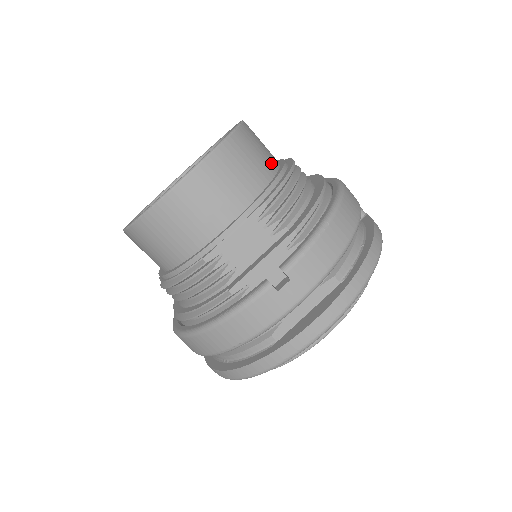
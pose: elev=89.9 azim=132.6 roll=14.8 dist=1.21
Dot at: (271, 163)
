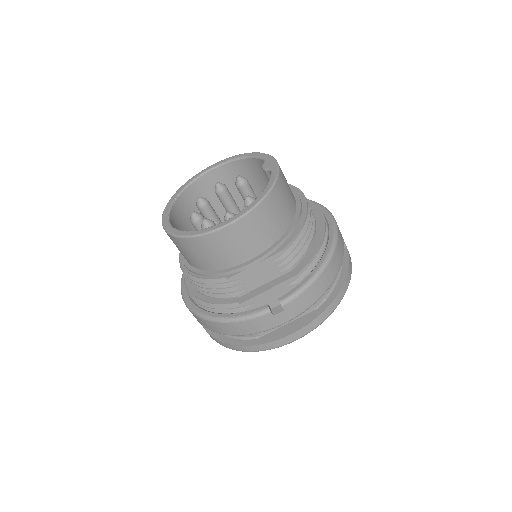
Dot at: (291, 210)
